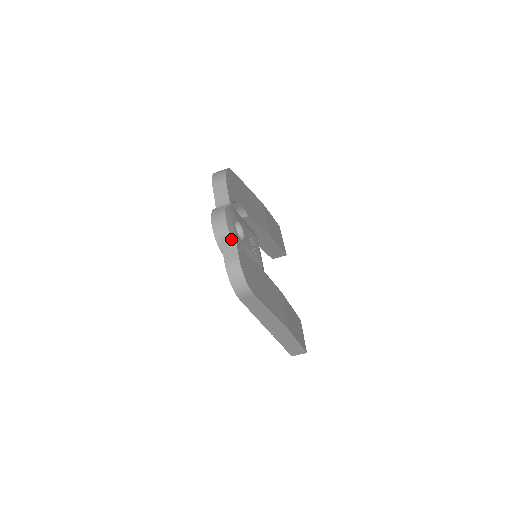
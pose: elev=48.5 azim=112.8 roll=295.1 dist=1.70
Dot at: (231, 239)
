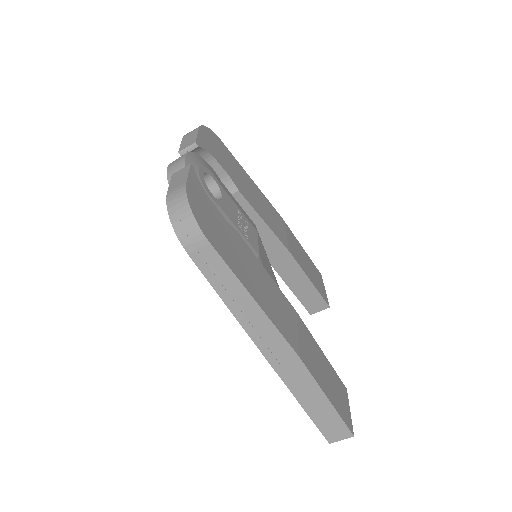
Dot at: (184, 170)
